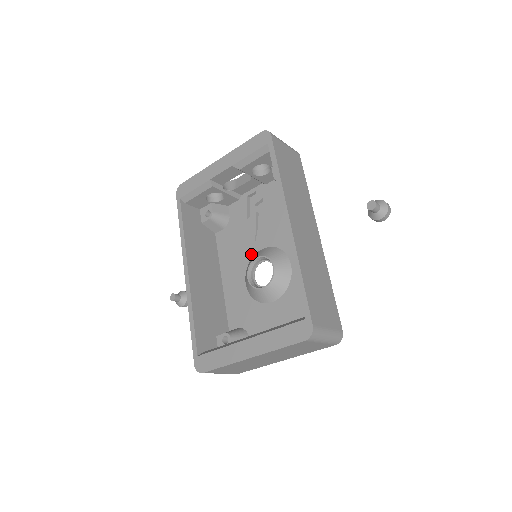
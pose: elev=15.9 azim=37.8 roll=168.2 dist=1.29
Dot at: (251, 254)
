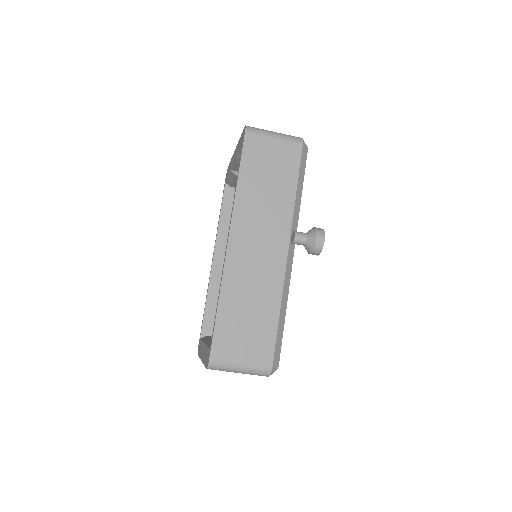
Dot at: occluded
